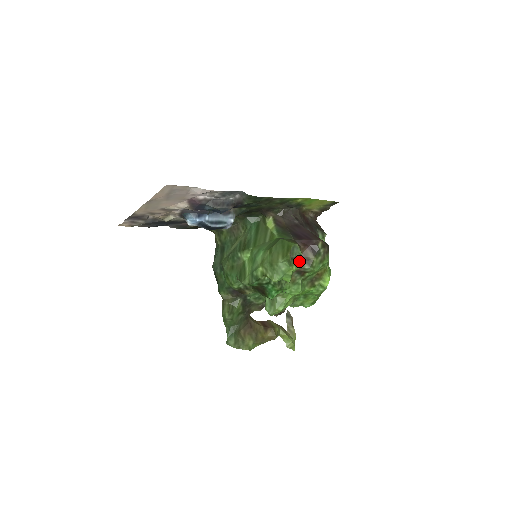
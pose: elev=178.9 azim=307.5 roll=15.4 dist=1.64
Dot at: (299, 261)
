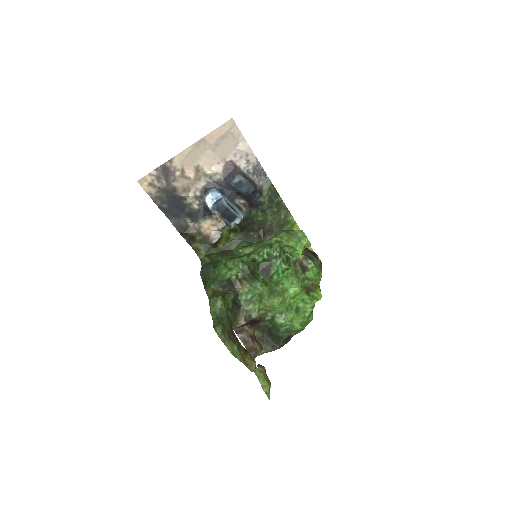
Dot at: occluded
